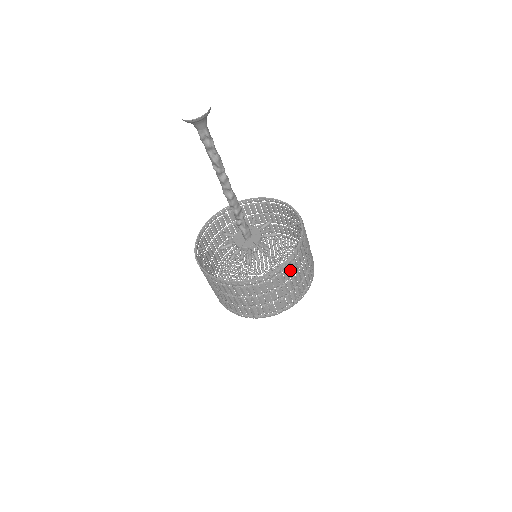
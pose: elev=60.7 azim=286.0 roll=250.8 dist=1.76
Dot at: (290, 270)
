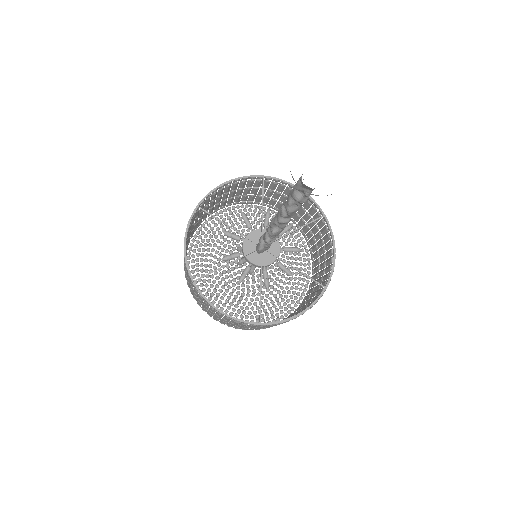
Dot at: (268, 326)
